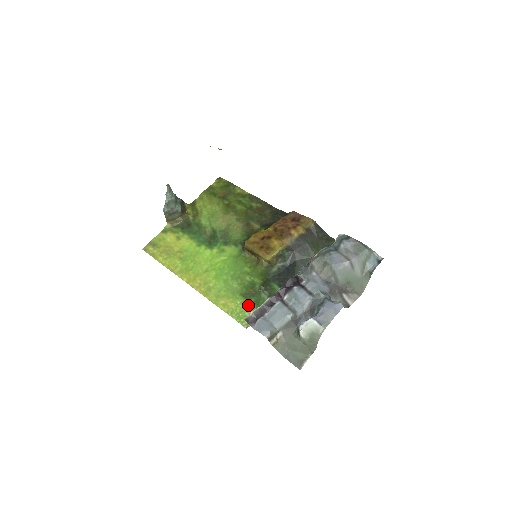
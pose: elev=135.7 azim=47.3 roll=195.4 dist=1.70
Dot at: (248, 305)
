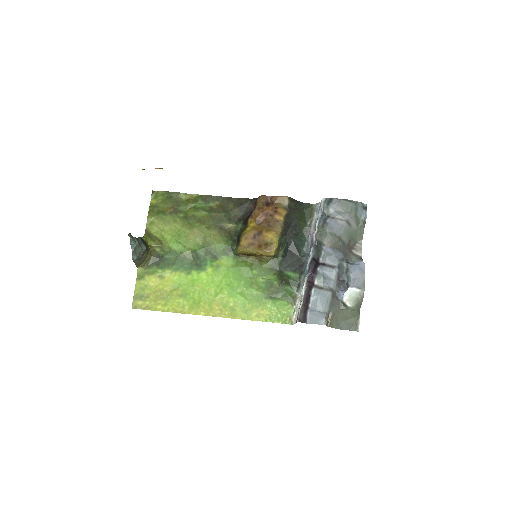
Dot at: (279, 304)
